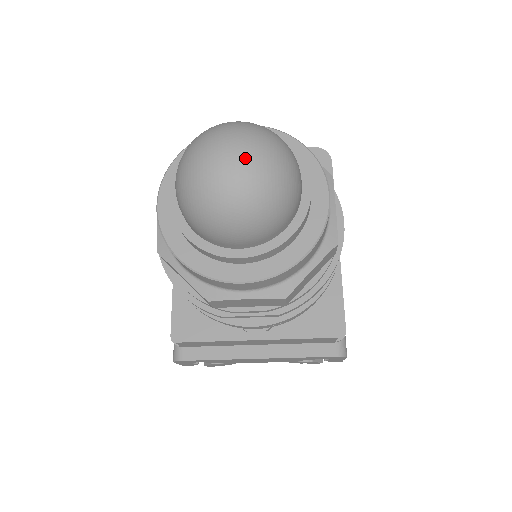
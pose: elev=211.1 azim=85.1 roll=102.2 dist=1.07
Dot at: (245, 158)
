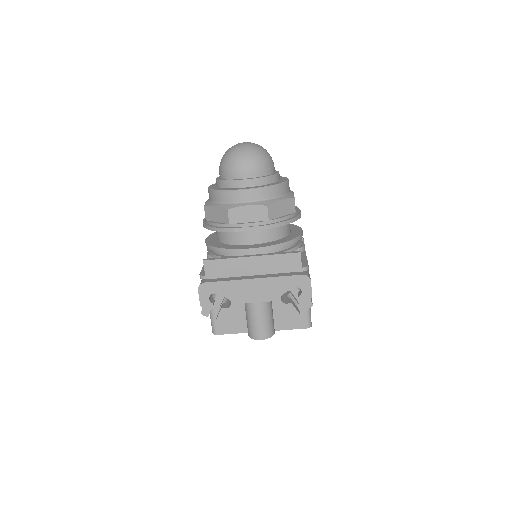
Dot at: (250, 143)
